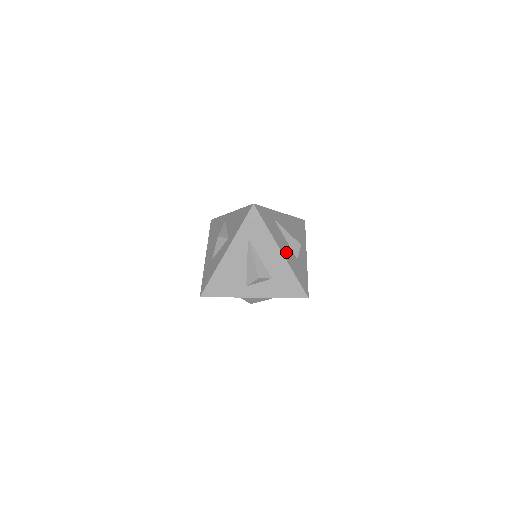
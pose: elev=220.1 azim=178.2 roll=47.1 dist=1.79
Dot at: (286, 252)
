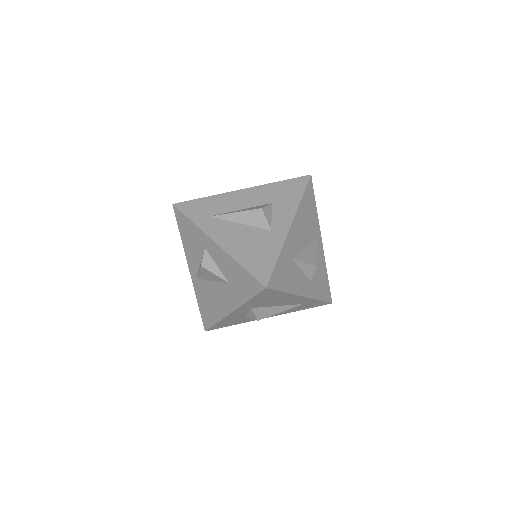
Dot at: occluded
